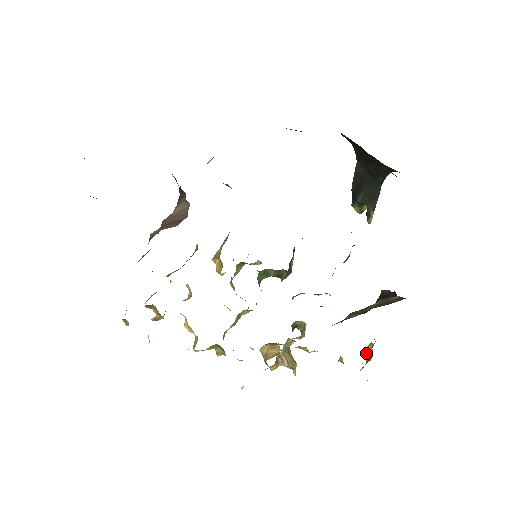
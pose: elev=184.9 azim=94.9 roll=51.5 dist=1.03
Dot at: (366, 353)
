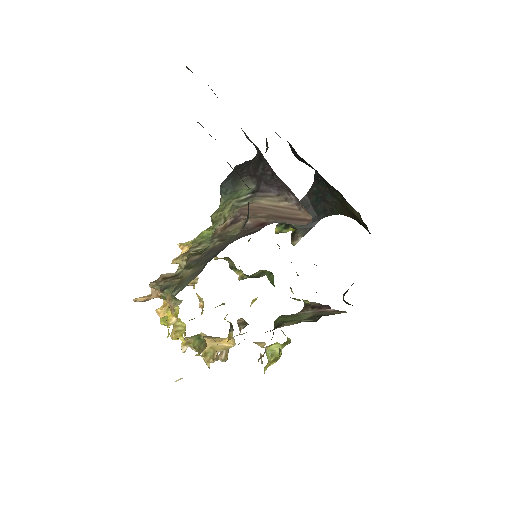
Dot at: (271, 351)
